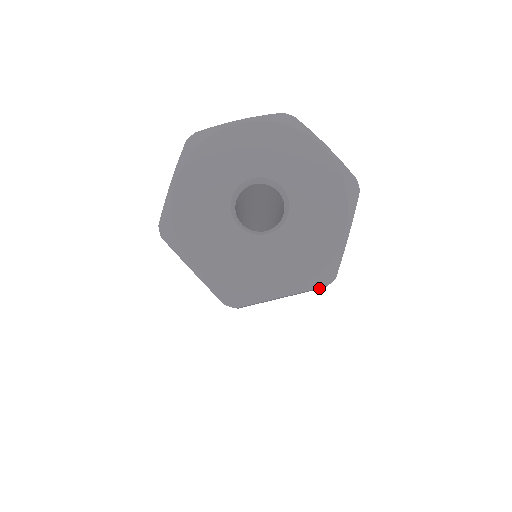
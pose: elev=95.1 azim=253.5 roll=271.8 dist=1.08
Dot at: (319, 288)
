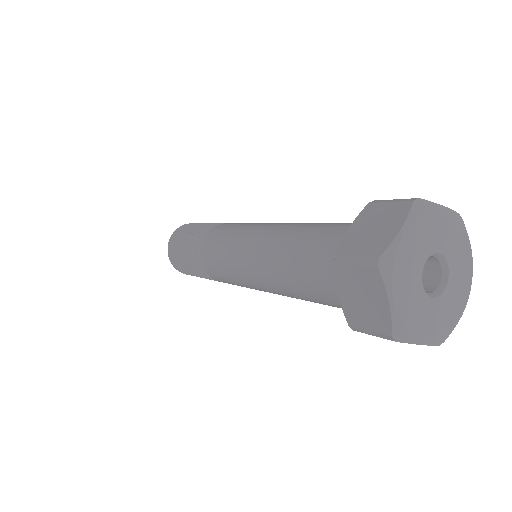
Dot at: occluded
